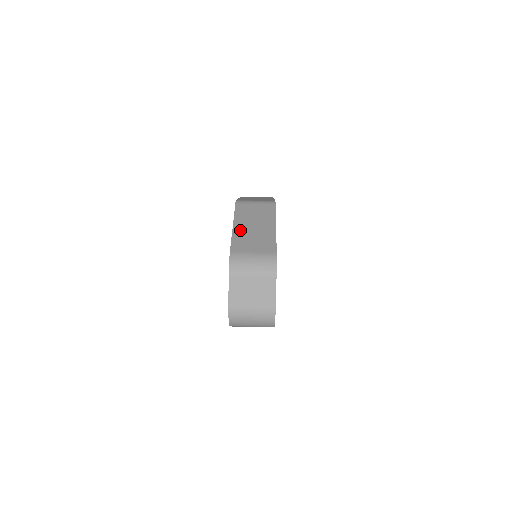
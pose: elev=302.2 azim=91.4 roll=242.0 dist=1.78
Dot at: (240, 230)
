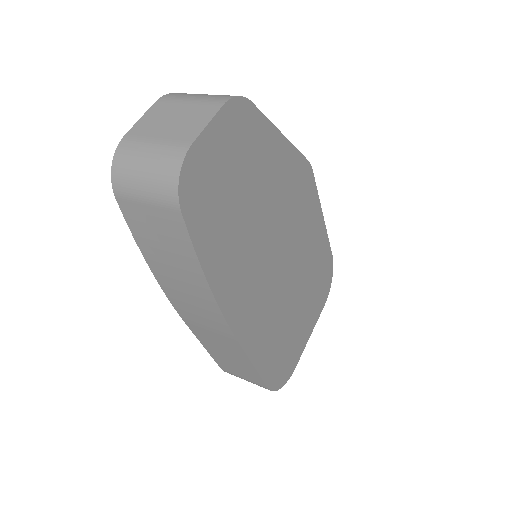
Dot at: occluded
